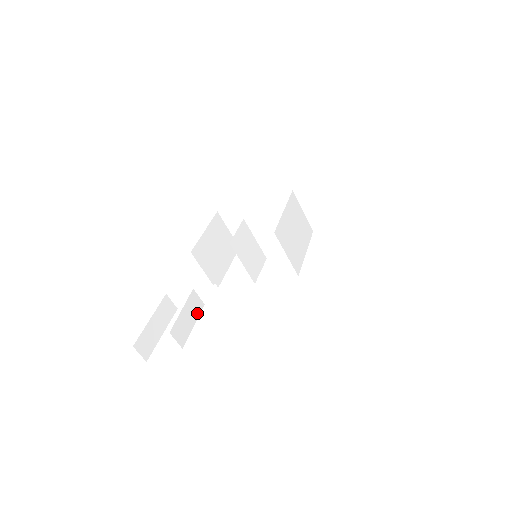
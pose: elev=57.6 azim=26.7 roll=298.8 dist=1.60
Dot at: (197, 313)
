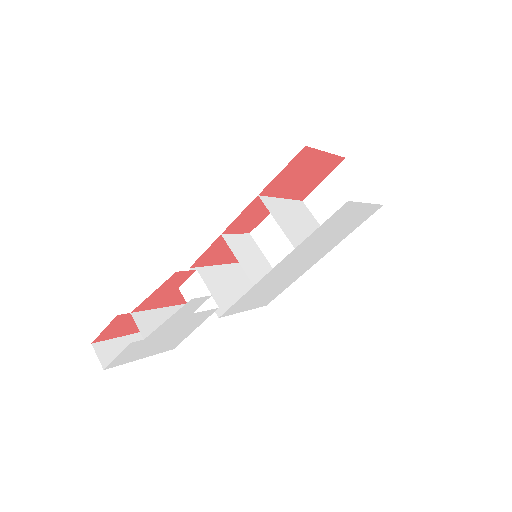
Dot at: occluded
